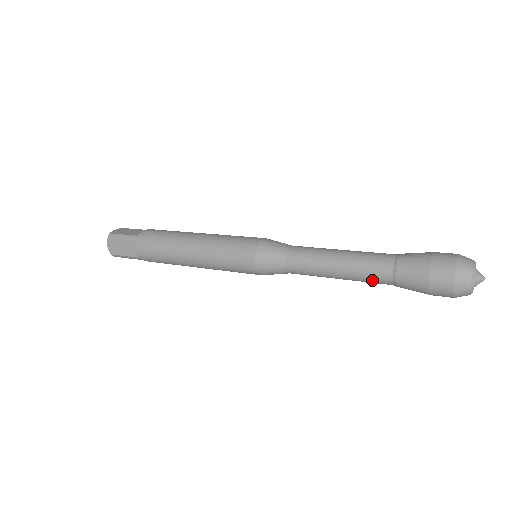
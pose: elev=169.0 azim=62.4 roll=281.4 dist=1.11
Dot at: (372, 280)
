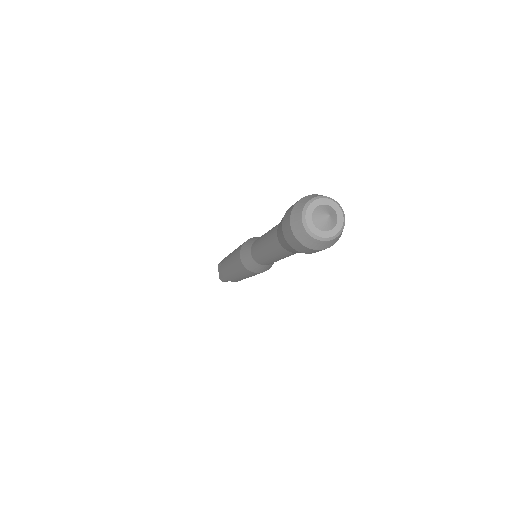
Dot at: (275, 248)
